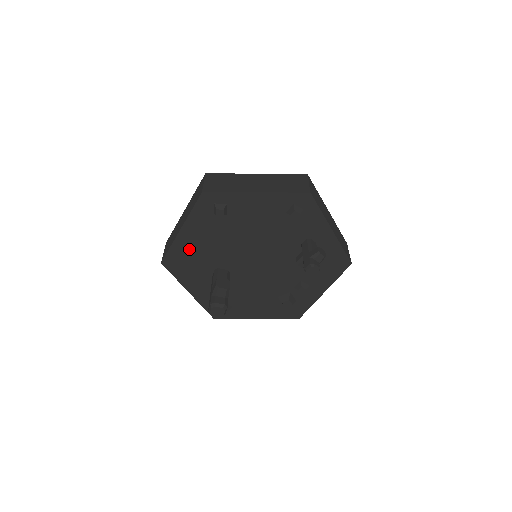
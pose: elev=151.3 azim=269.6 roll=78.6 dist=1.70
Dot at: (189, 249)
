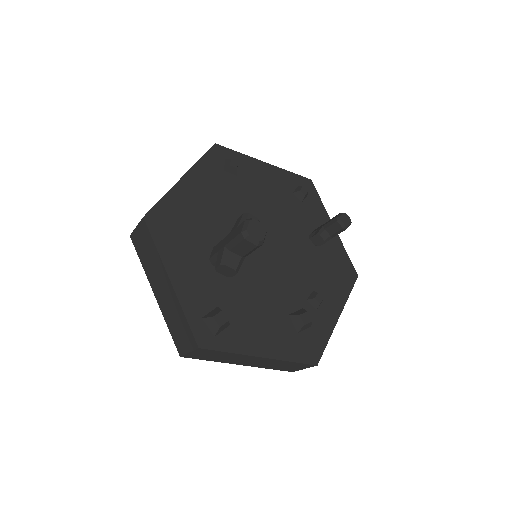
Dot at: (187, 207)
